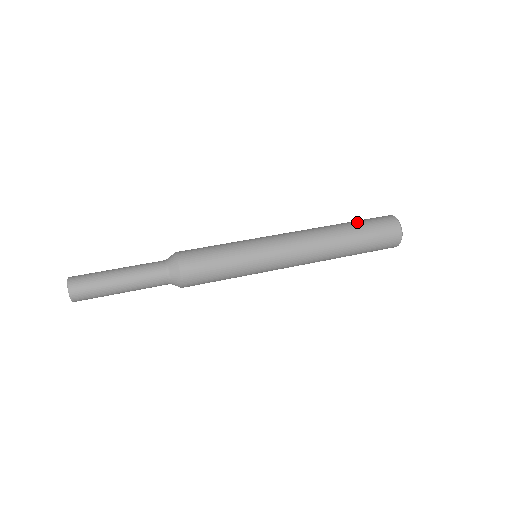
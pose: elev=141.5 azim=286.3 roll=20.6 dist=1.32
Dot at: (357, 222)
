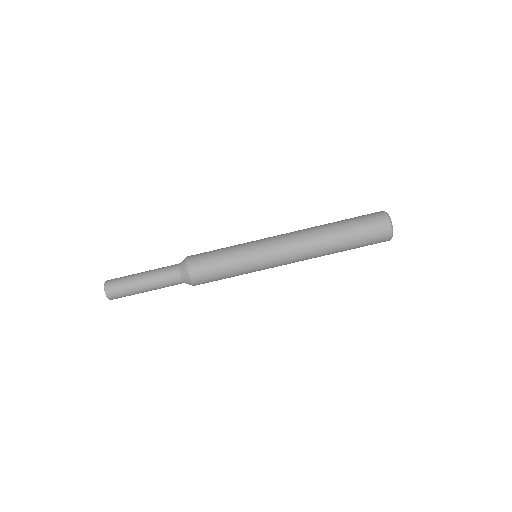
Dot at: (350, 224)
